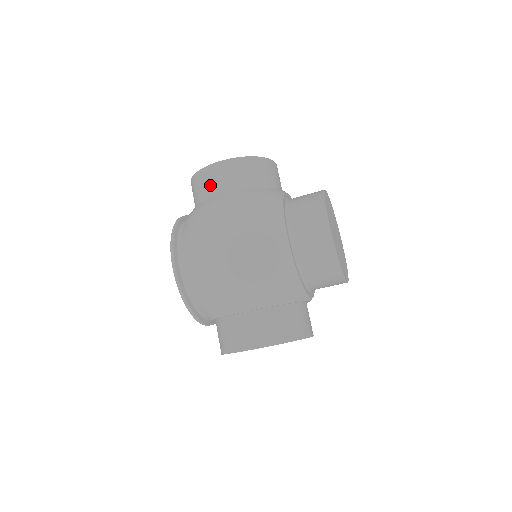
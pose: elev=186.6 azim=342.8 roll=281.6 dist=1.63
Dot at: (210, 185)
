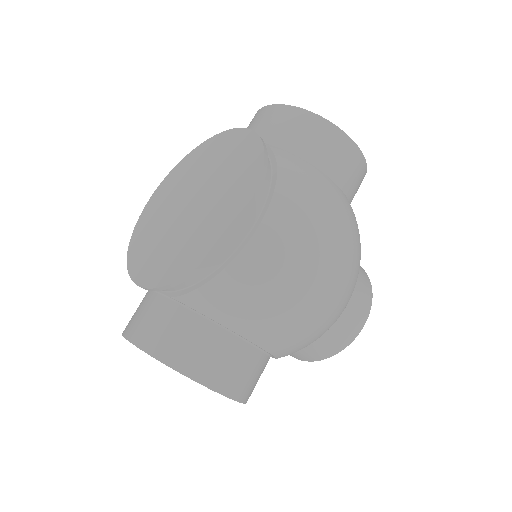
Dot at: (333, 158)
